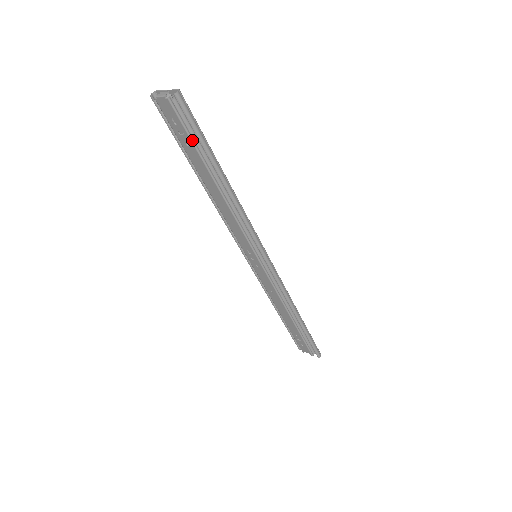
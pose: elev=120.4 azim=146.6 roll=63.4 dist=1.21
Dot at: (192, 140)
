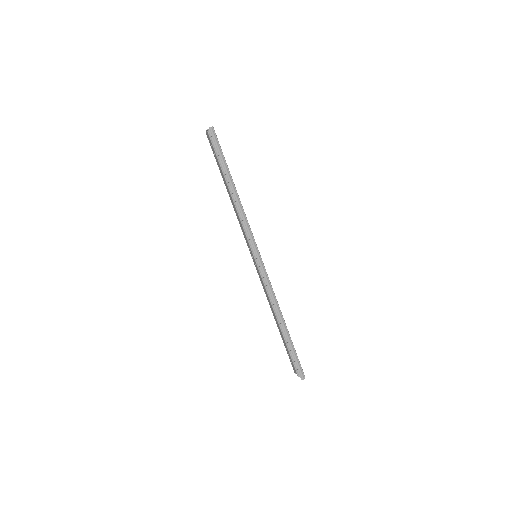
Dot at: (217, 157)
